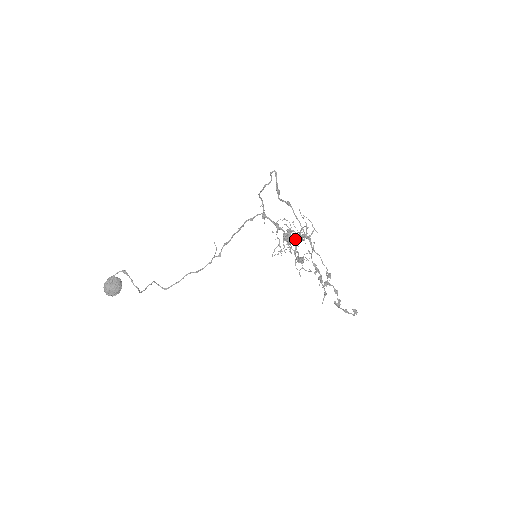
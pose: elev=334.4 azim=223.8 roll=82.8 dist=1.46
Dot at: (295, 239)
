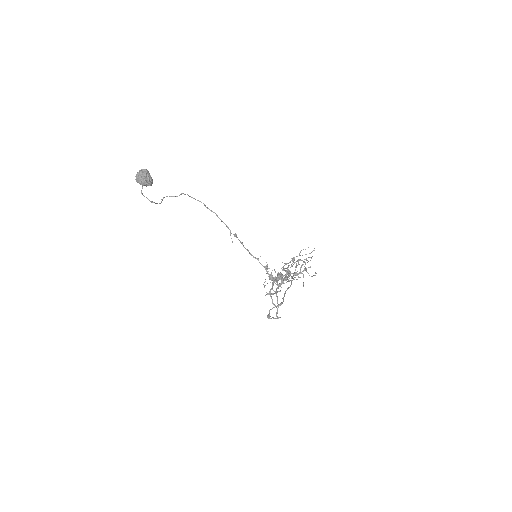
Dot at: (295, 266)
